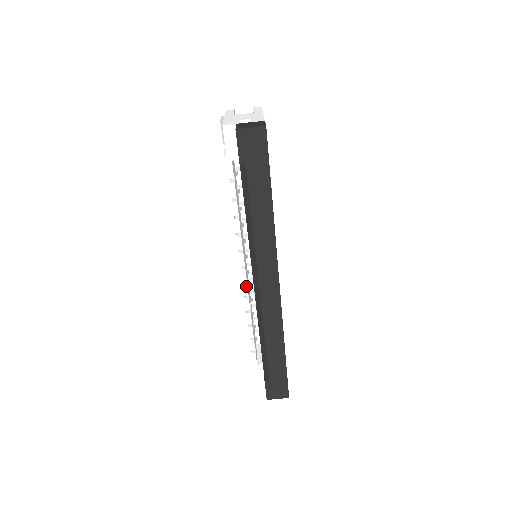
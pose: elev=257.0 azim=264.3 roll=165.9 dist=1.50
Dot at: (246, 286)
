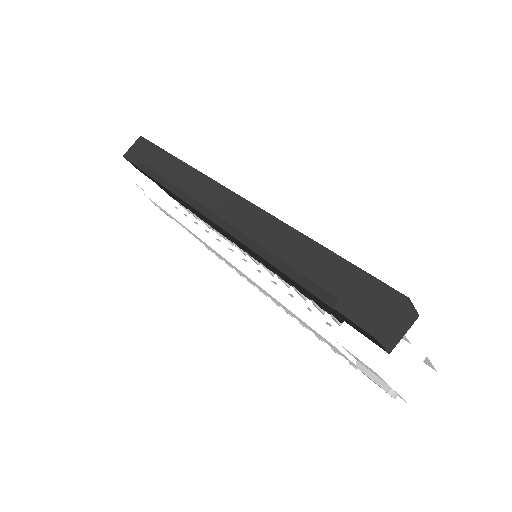
Dot at: (229, 252)
